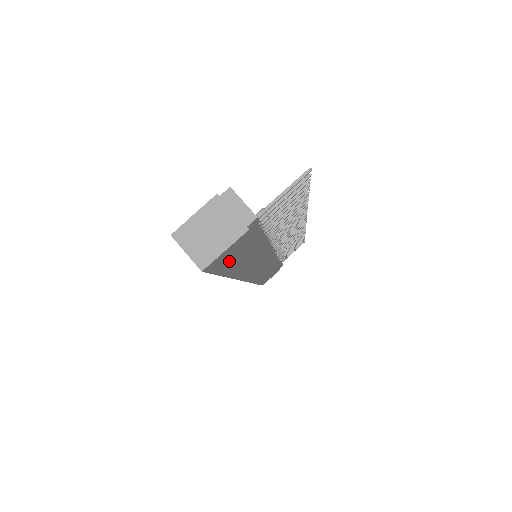
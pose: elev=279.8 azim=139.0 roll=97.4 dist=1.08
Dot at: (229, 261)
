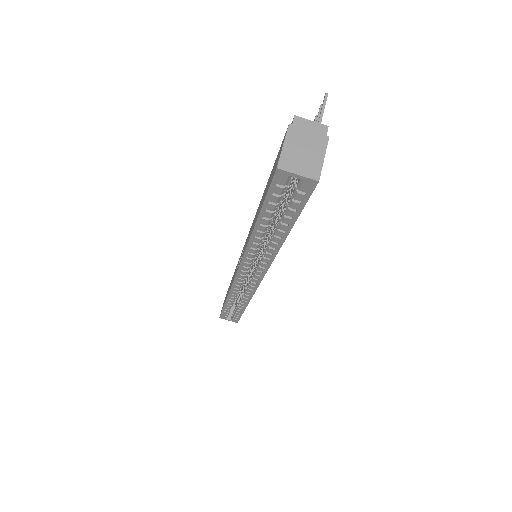
Dot at: occluded
